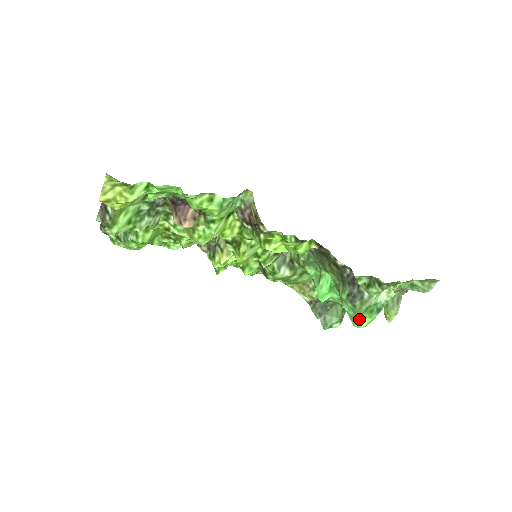
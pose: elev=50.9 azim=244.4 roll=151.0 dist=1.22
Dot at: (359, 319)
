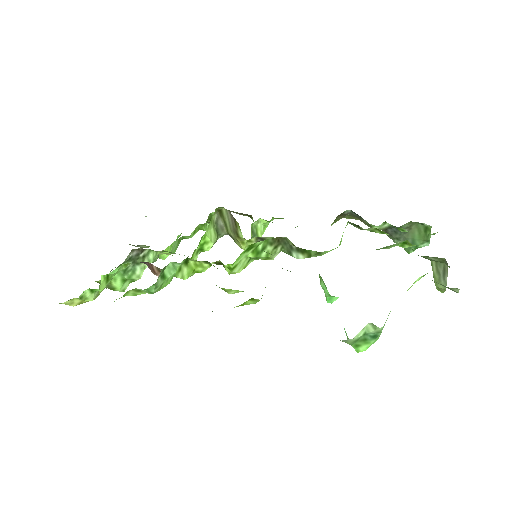
Dot at: (353, 347)
